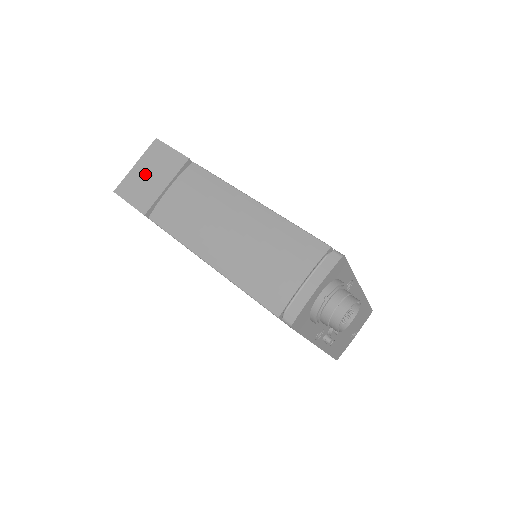
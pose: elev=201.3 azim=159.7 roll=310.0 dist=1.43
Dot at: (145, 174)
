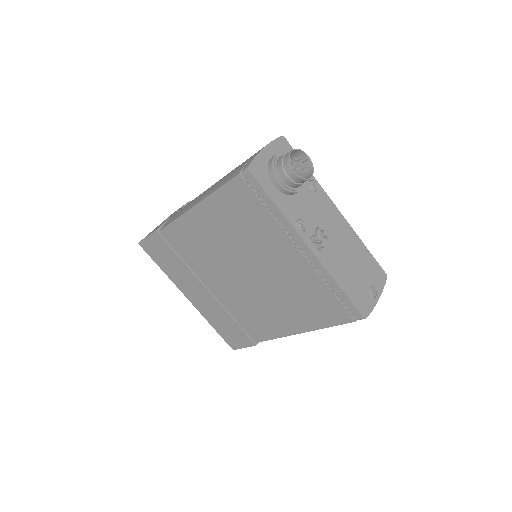
Dot at: occluded
